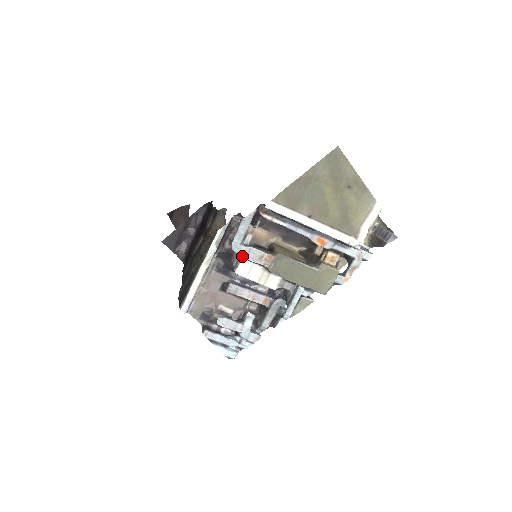
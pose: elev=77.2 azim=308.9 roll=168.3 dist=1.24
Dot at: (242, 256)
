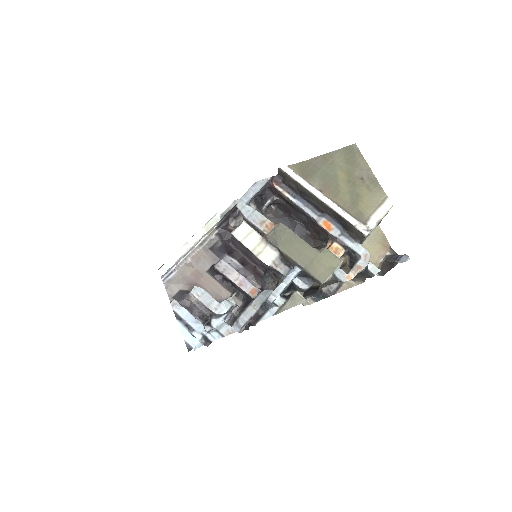
Dot at: (244, 215)
